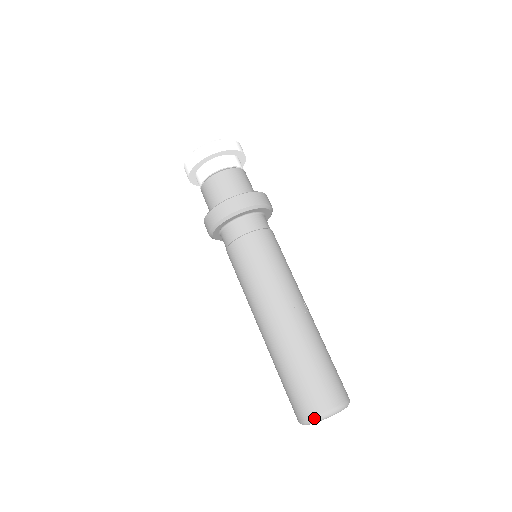
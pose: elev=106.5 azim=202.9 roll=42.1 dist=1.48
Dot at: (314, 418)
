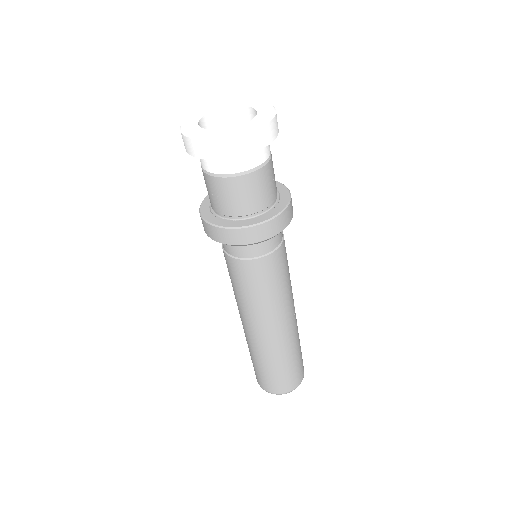
Dot at: occluded
